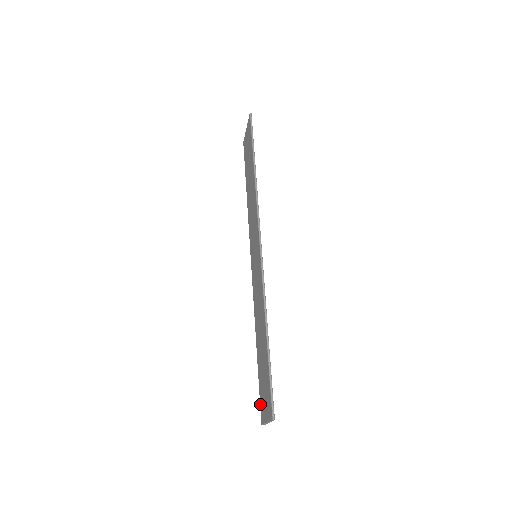
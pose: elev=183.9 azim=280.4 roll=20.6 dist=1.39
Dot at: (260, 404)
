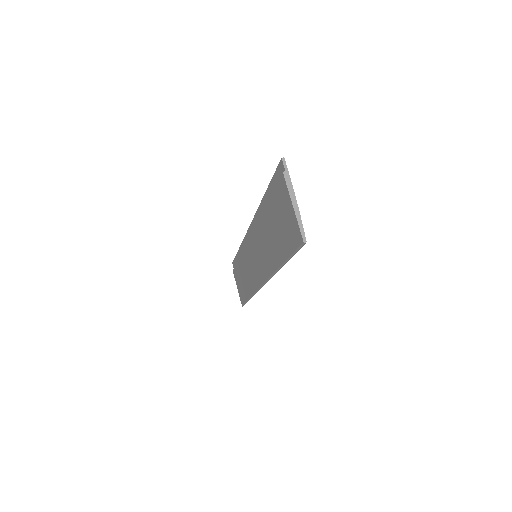
Dot at: (234, 269)
